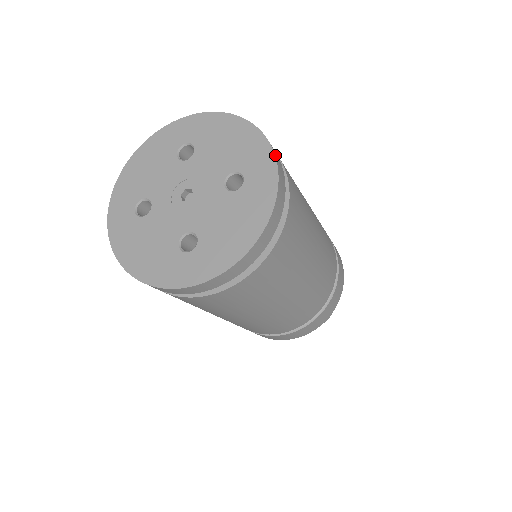
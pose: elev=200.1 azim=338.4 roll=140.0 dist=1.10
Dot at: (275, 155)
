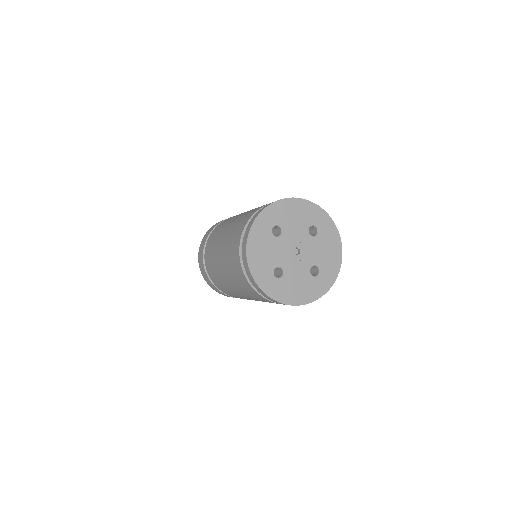
Dot at: (321, 208)
